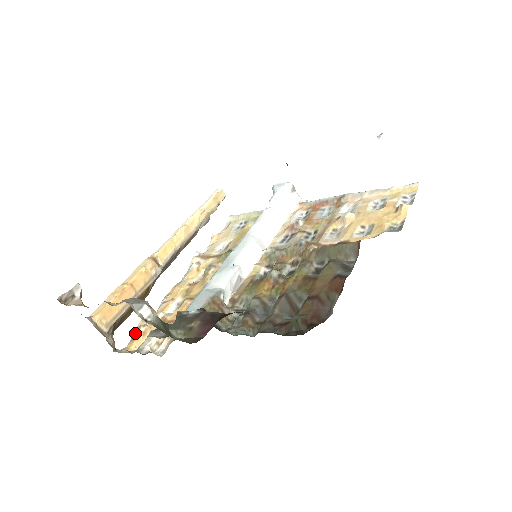
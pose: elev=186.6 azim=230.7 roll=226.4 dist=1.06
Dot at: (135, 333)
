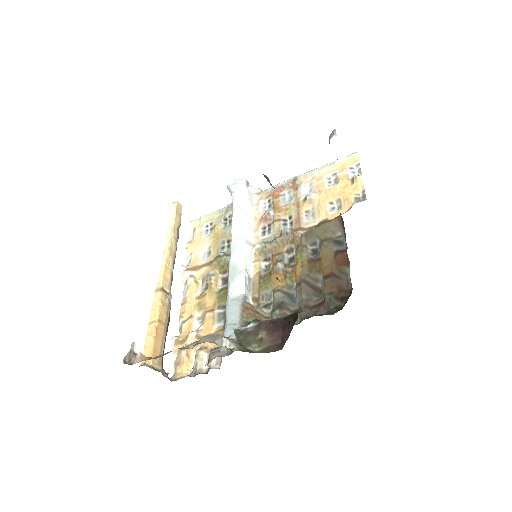
Dot at: (176, 358)
